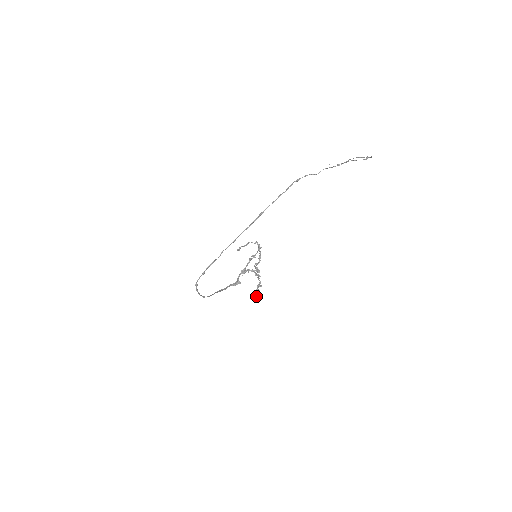
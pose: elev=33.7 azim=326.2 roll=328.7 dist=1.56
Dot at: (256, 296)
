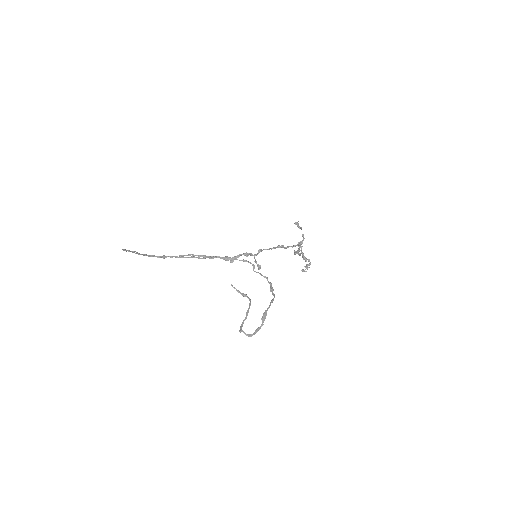
Dot at: (301, 270)
